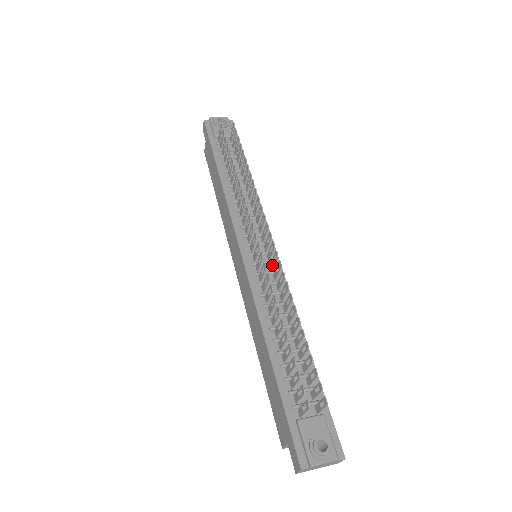
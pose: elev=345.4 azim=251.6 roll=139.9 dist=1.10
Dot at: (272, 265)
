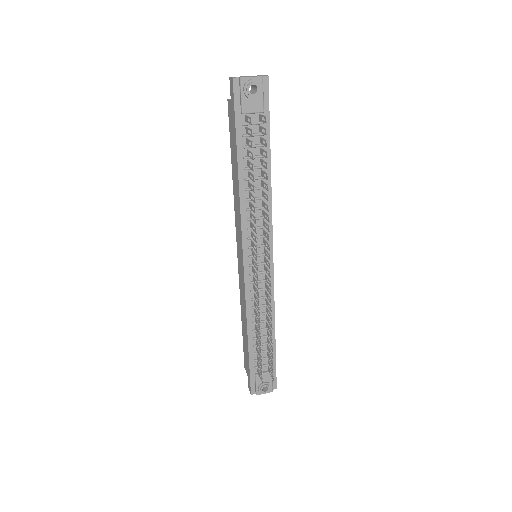
Dot at: (266, 279)
